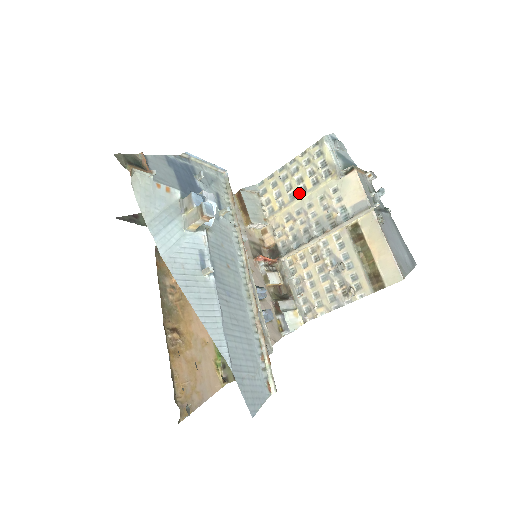
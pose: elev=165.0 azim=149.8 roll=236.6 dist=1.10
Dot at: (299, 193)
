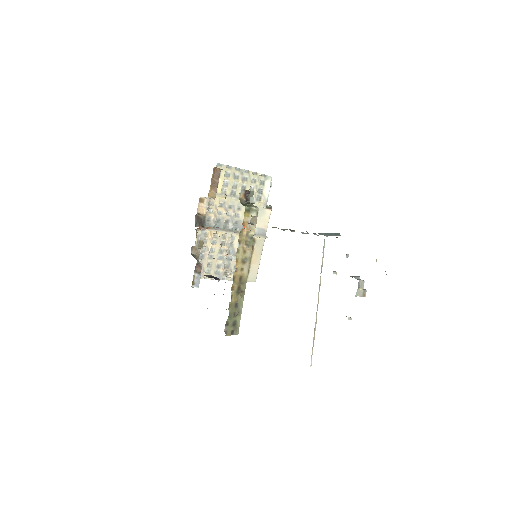
Dot at: (239, 195)
